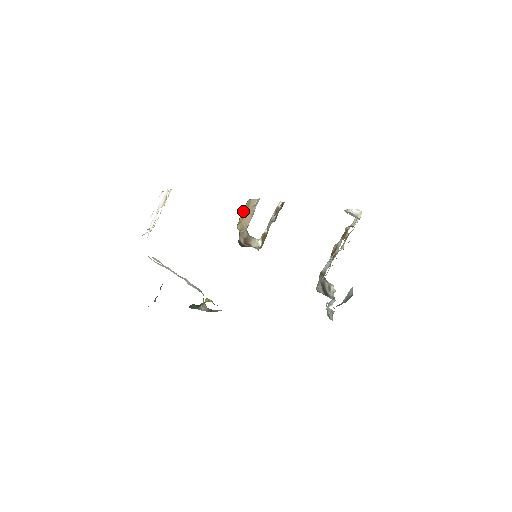
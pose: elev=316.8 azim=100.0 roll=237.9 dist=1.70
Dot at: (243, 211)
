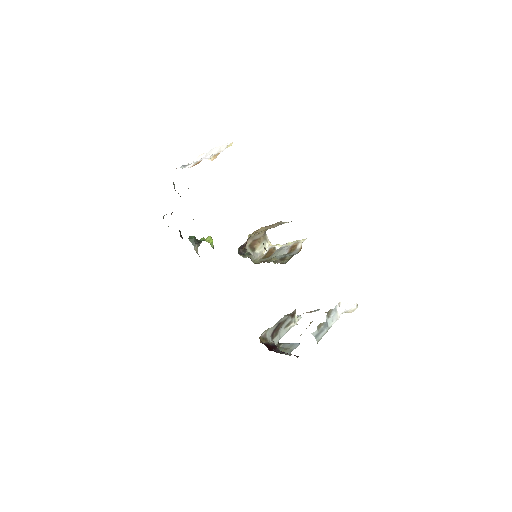
Dot at: (258, 233)
